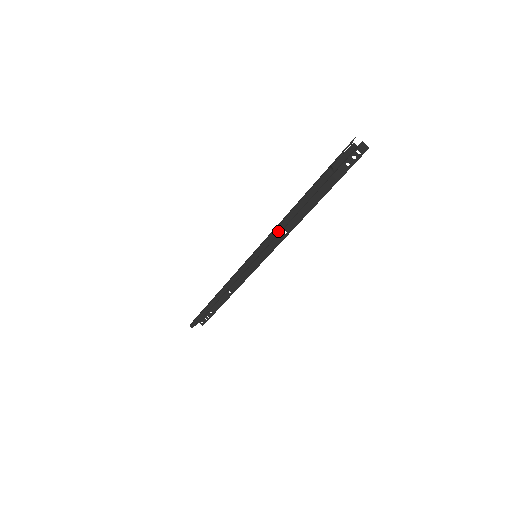
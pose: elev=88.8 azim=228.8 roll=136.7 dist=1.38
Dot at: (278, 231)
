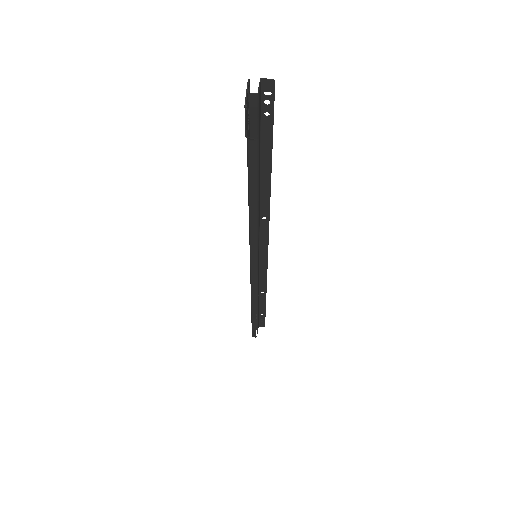
Dot at: (254, 229)
